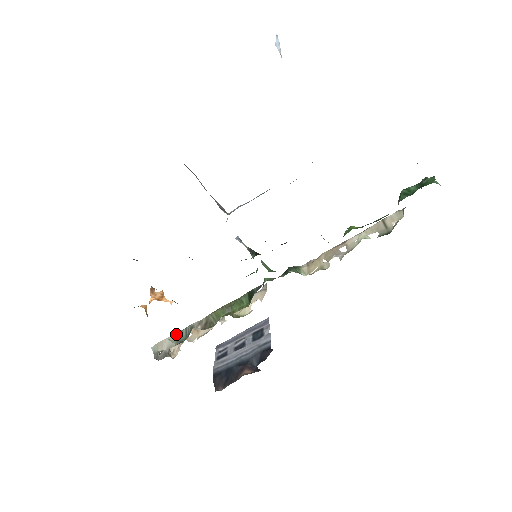
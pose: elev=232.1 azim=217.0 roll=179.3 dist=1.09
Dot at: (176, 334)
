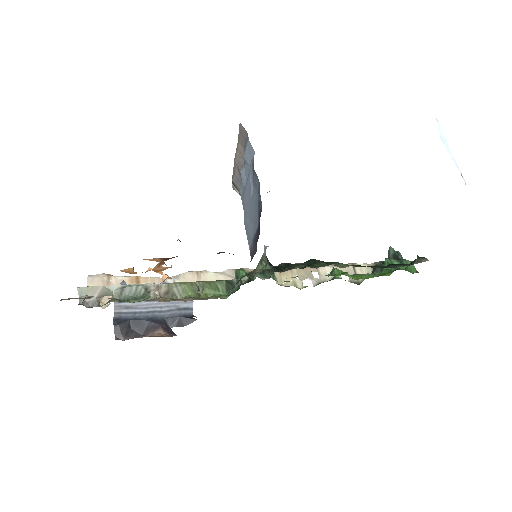
Dot at: (120, 286)
